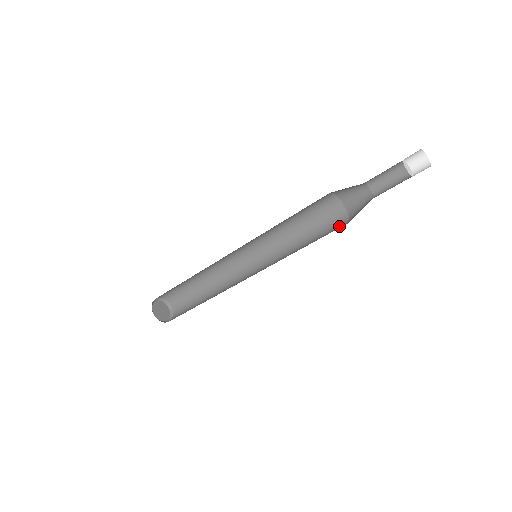
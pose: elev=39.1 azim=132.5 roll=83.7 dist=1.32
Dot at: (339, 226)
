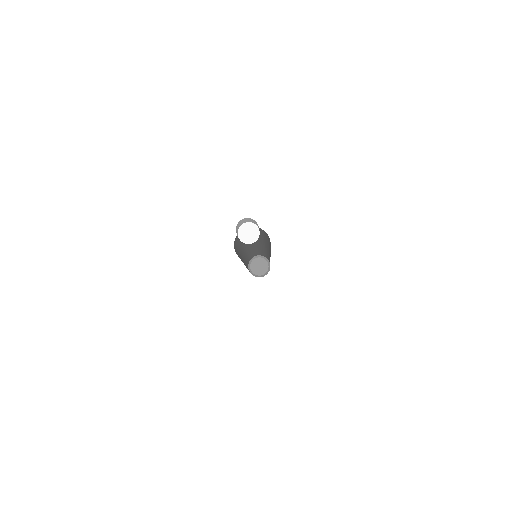
Dot at: occluded
